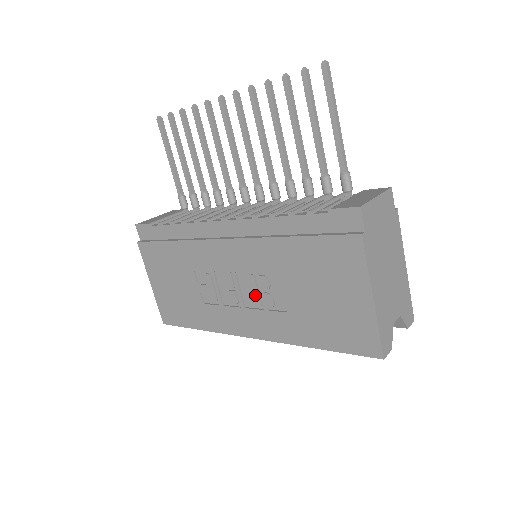
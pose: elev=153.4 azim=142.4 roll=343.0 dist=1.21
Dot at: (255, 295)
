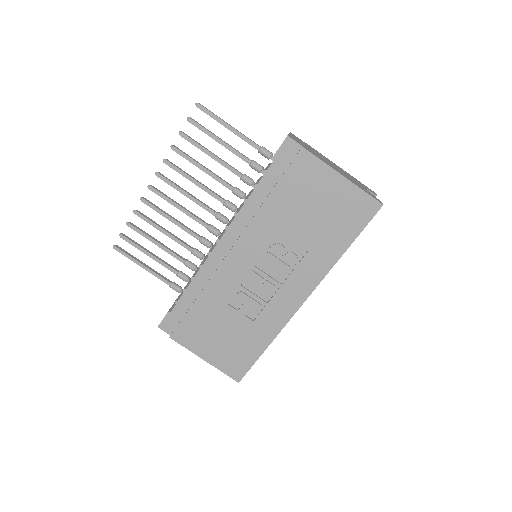
Dot at: (280, 265)
